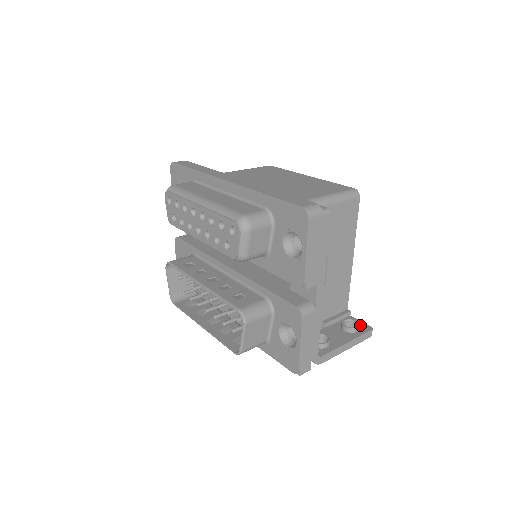
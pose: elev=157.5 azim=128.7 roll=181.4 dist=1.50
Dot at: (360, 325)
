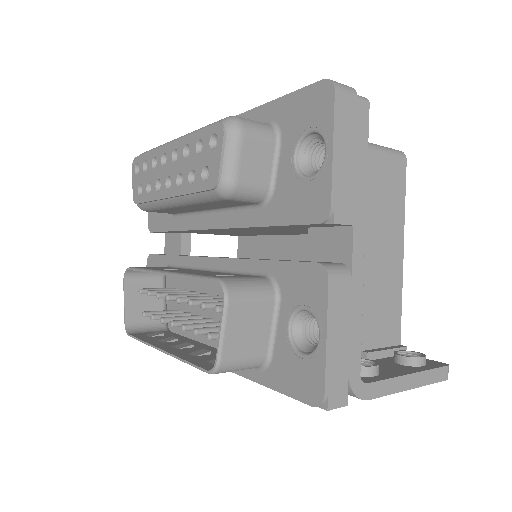
Dot at: occluded
